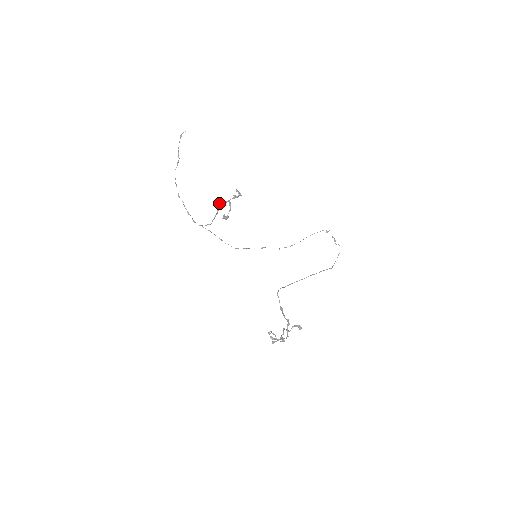
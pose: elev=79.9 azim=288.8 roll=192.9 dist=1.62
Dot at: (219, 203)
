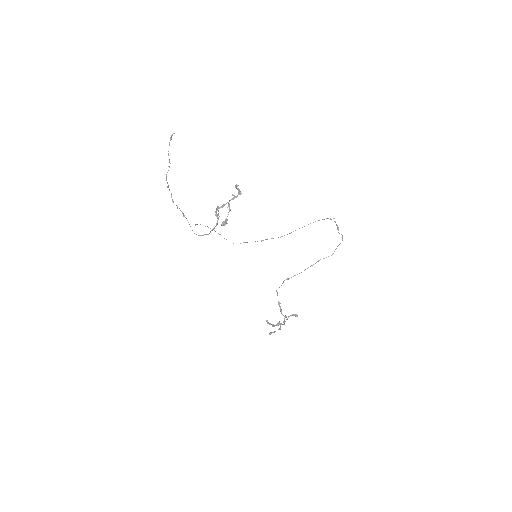
Dot at: (218, 215)
